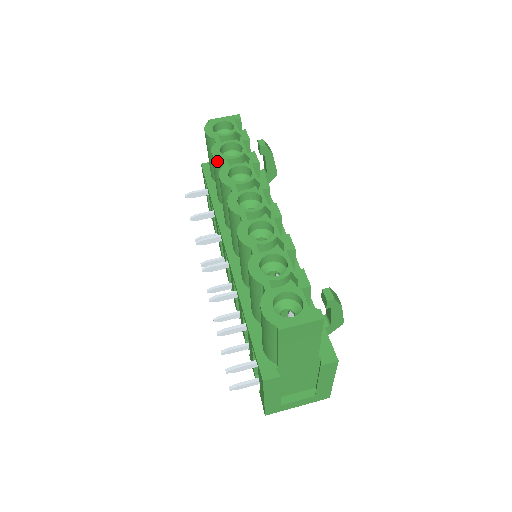
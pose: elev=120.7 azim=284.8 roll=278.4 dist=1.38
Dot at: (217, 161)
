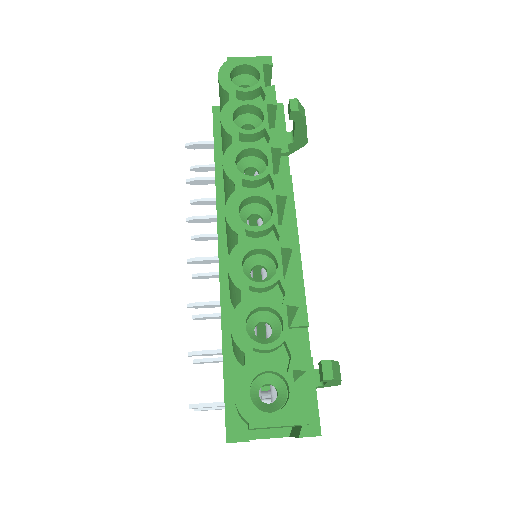
Dot at: (225, 132)
